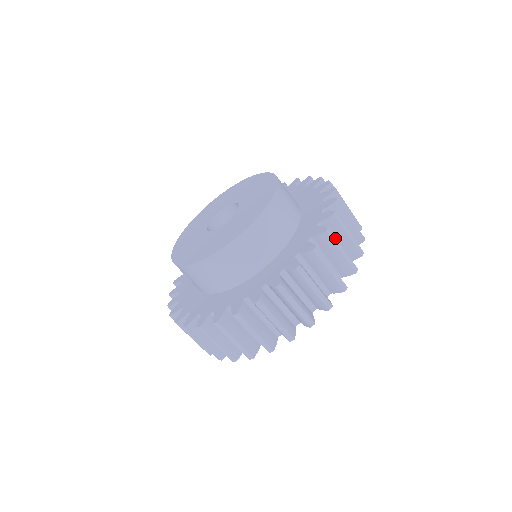
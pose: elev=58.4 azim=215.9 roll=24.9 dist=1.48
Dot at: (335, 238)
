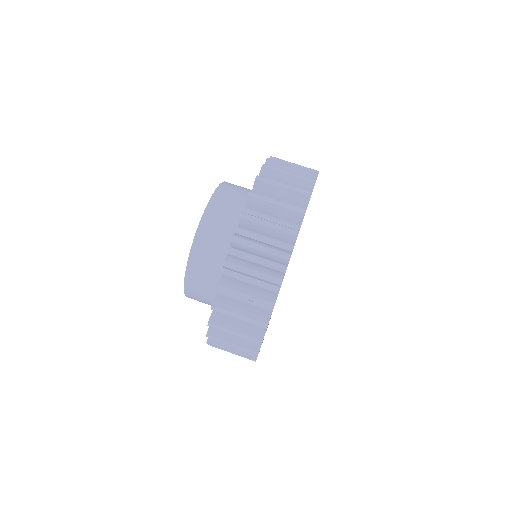
Dot at: occluded
